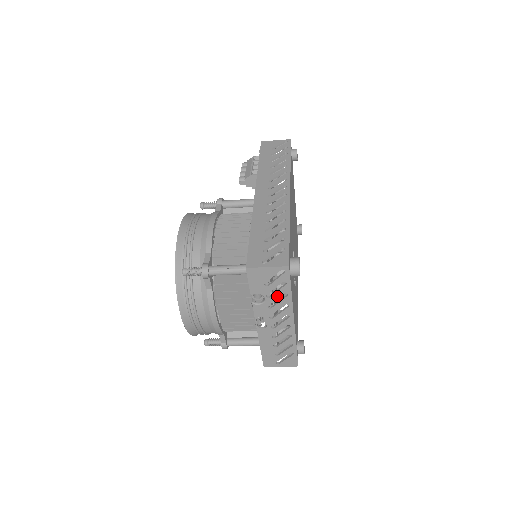
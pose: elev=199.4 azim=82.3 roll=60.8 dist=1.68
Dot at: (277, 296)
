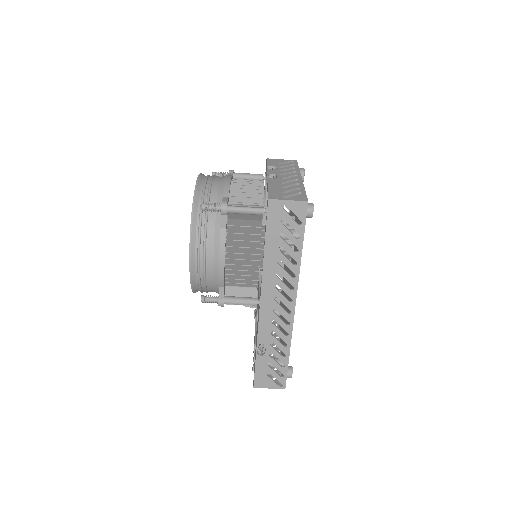
Dot at: (288, 168)
